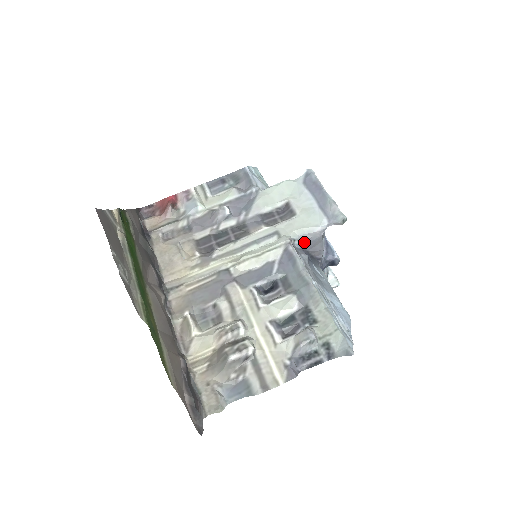
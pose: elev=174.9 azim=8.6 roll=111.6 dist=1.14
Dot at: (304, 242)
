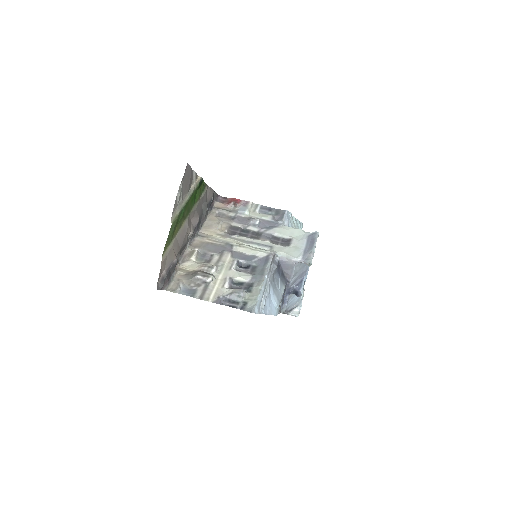
Dot at: (283, 262)
